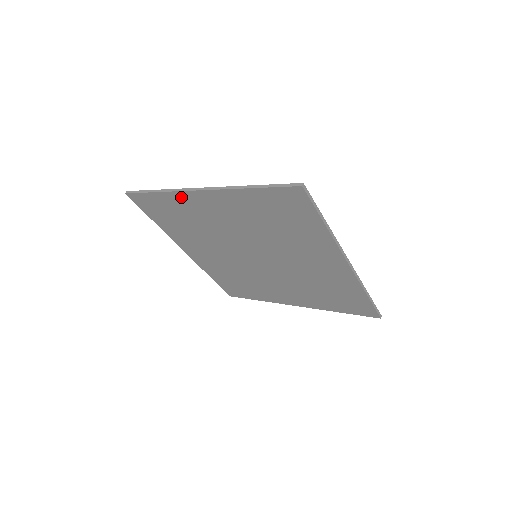
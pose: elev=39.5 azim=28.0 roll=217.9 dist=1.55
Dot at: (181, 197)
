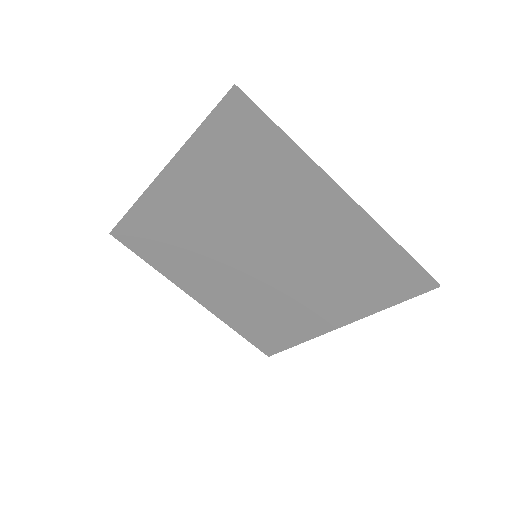
Dot at: (150, 200)
